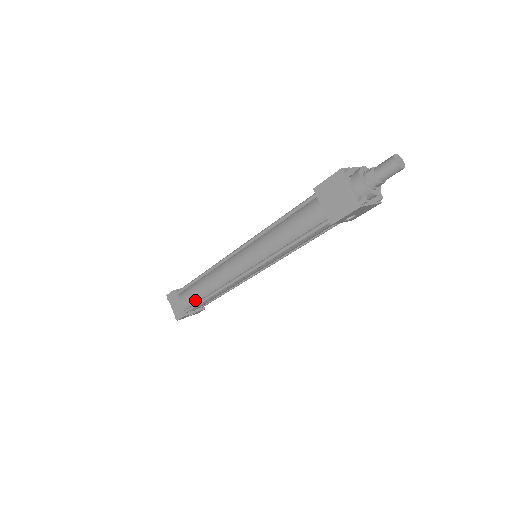
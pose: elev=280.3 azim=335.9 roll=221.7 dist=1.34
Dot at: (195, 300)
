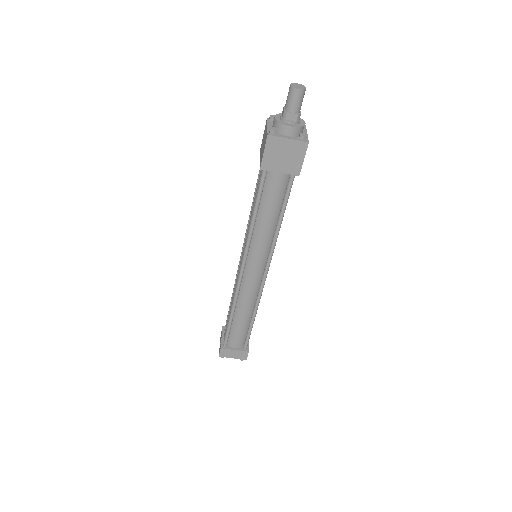
Dot at: (244, 333)
